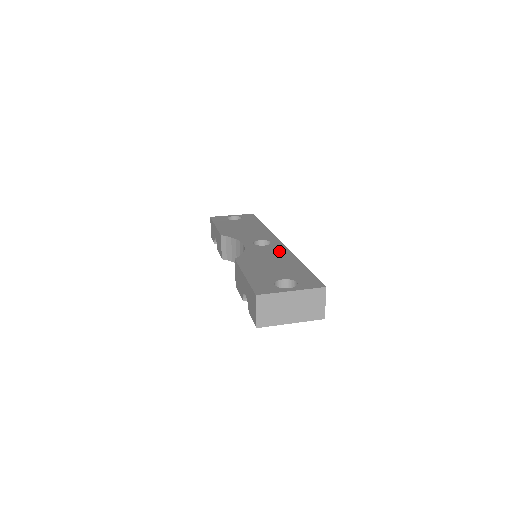
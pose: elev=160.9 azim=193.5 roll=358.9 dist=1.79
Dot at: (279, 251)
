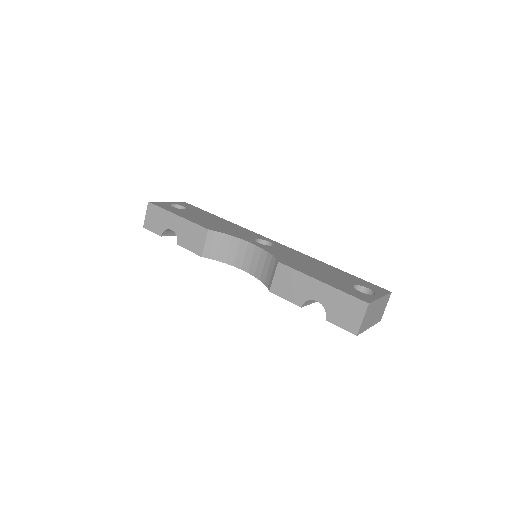
Dot at: (295, 253)
